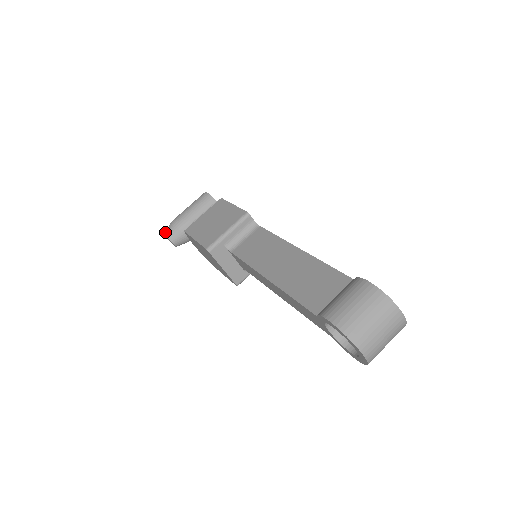
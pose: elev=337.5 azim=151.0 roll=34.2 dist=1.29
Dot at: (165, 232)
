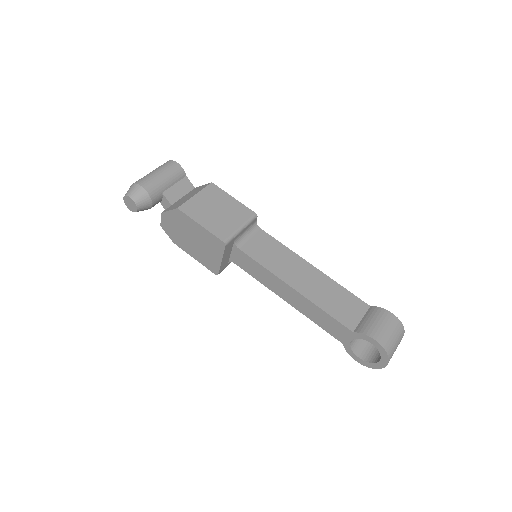
Dot at: (130, 194)
